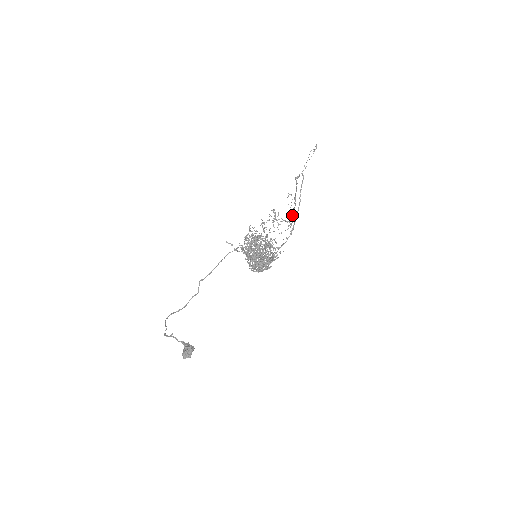
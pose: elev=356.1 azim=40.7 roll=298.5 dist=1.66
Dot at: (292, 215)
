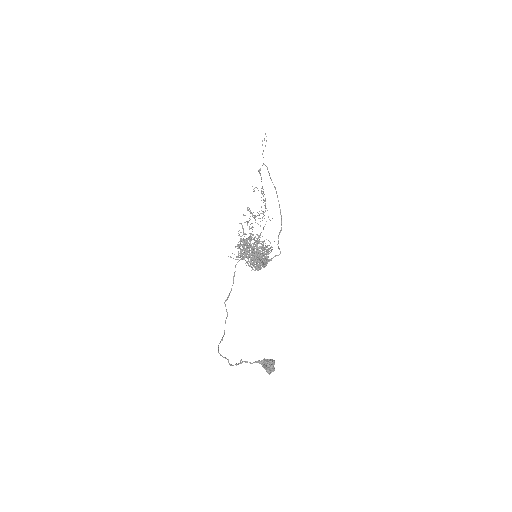
Dot at: (265, 205)
